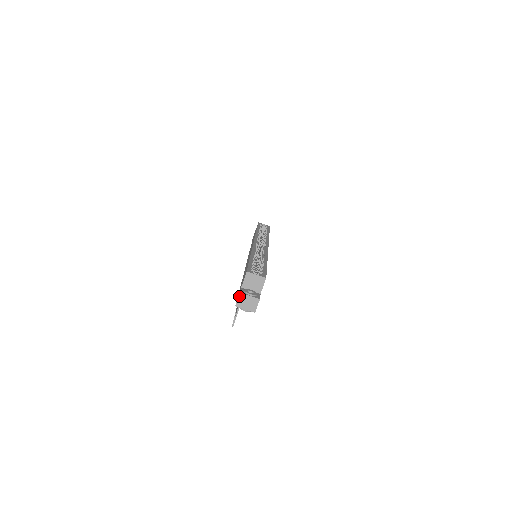
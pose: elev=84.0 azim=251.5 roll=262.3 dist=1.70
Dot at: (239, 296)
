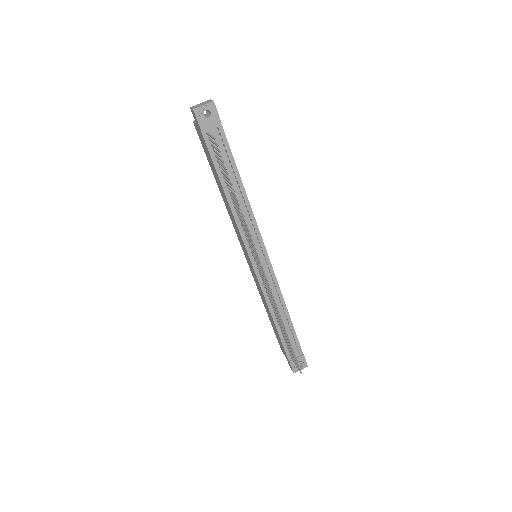
Dot at: (191, 108)
